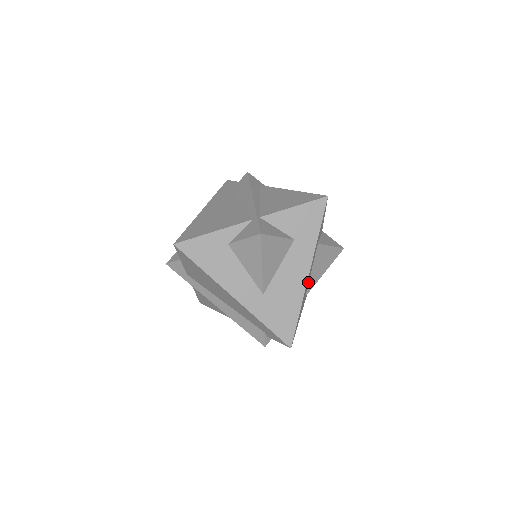
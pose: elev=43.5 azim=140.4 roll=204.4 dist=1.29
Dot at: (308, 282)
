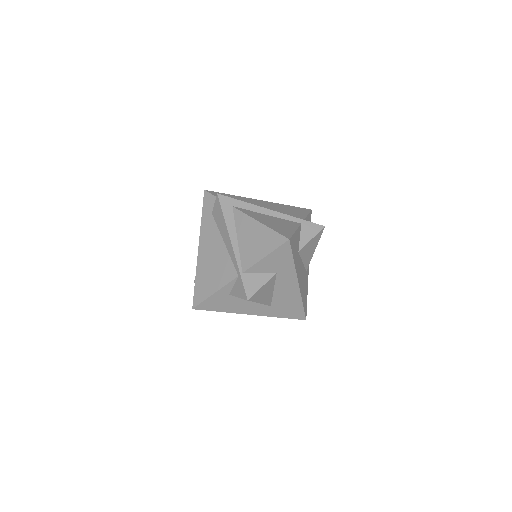
Dot at: (303, 270)
